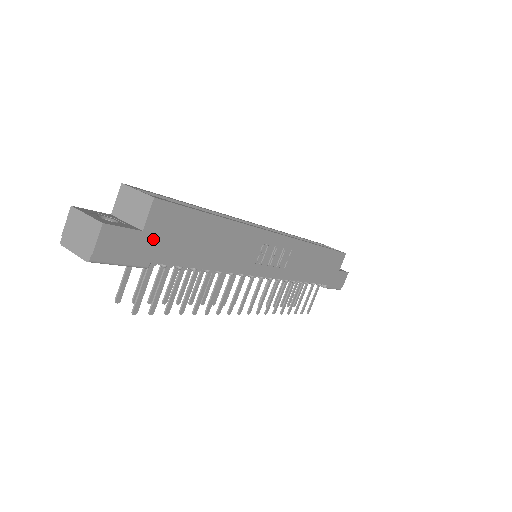
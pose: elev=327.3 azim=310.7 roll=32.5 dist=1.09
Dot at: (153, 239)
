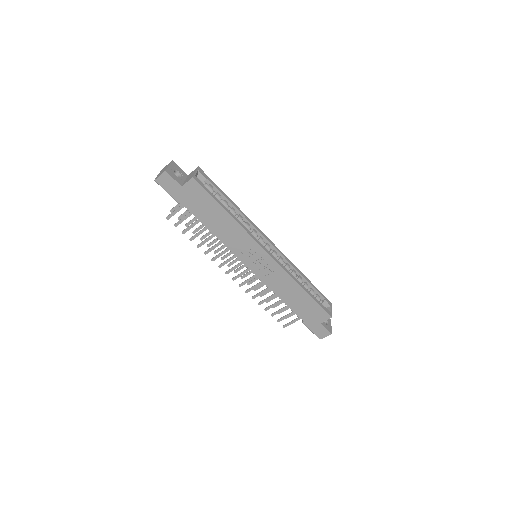
Dot at: (185, 193)
